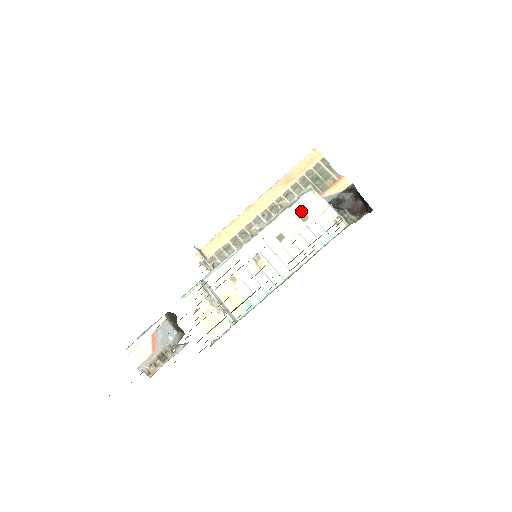
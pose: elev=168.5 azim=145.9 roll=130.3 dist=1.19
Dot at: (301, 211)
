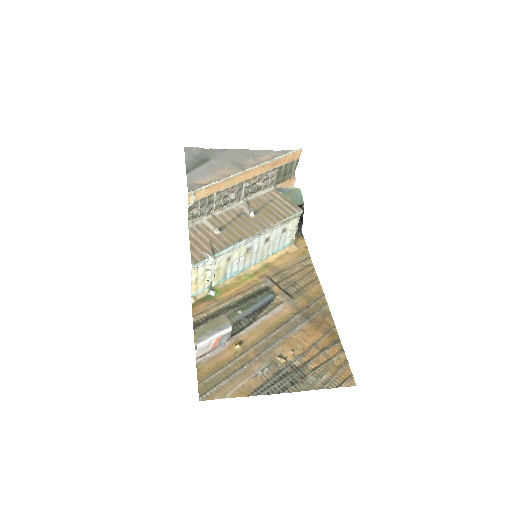
Dot at: (286, 226)
